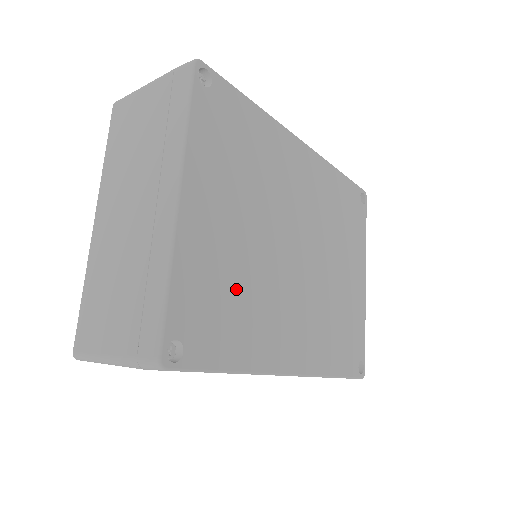
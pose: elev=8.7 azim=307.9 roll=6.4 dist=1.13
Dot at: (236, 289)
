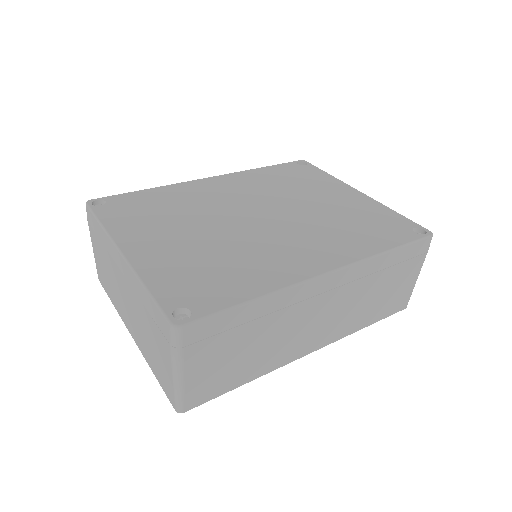
Dot at: (213, 262)
